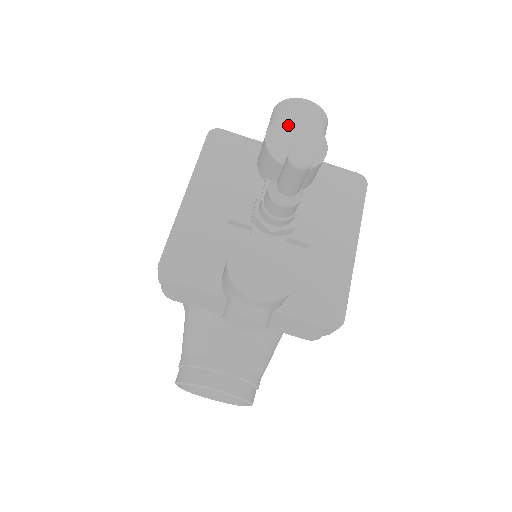
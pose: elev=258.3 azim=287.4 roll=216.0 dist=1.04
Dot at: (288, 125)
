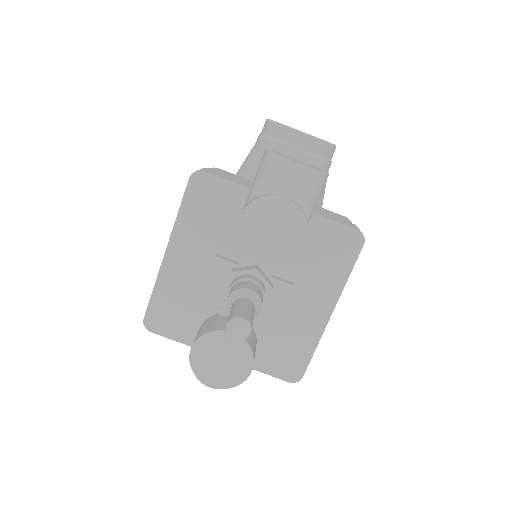
Dot at: (266, 207)
